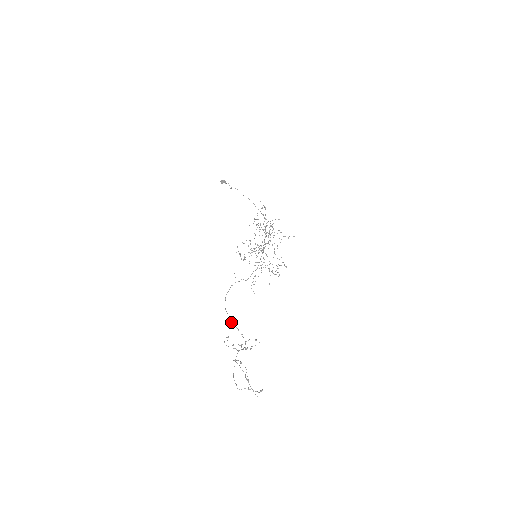
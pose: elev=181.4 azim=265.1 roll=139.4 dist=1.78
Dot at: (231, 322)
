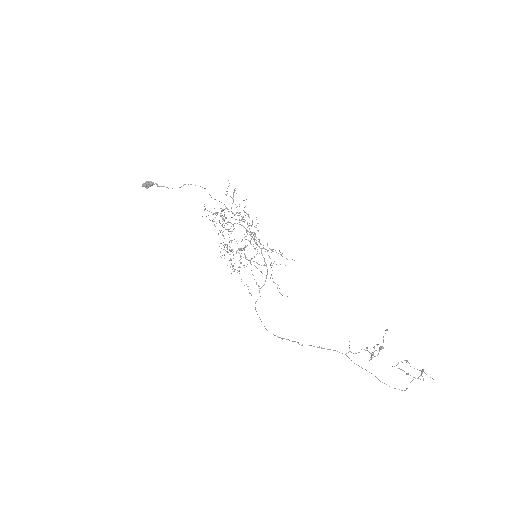
Dot at: occluded
